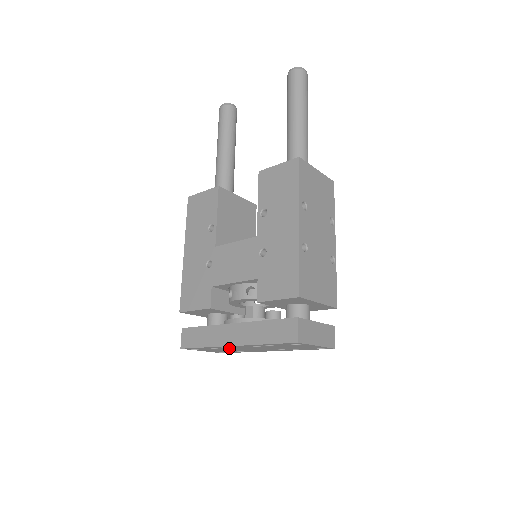
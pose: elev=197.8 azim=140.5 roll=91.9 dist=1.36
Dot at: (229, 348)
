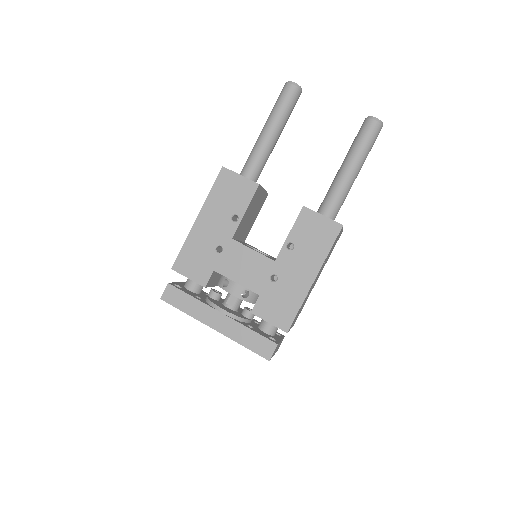
Dot at: occluded
